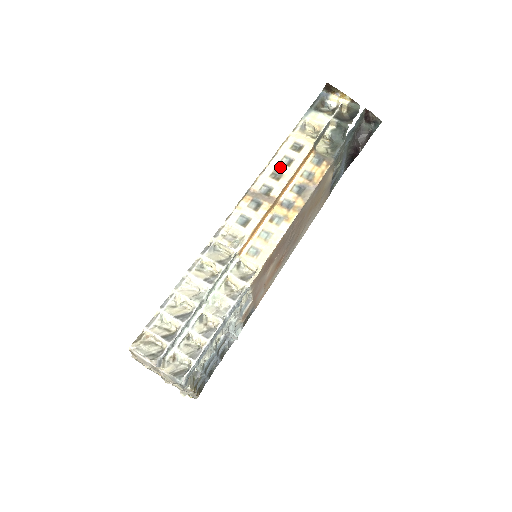
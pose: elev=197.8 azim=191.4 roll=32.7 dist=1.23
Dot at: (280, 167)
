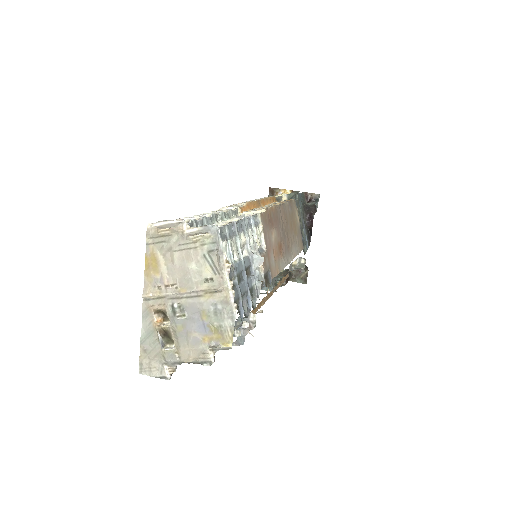
Dot at: occluded
